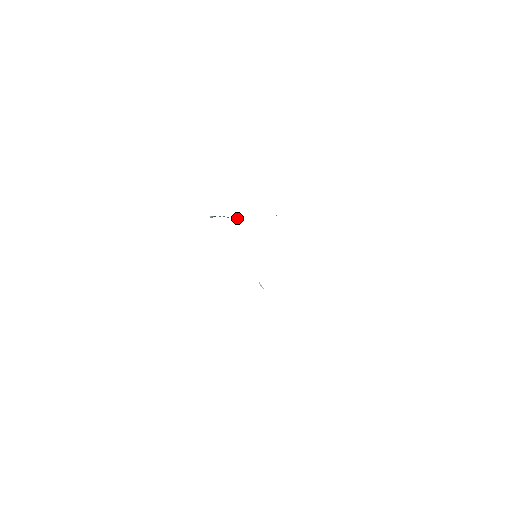
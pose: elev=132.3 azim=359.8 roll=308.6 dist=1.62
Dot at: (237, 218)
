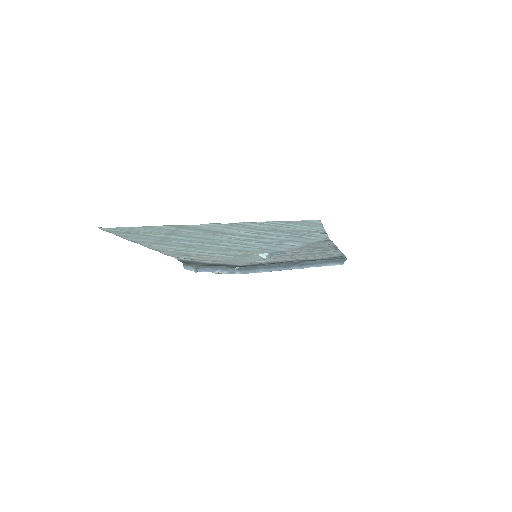
Dot at: (239, 268)
